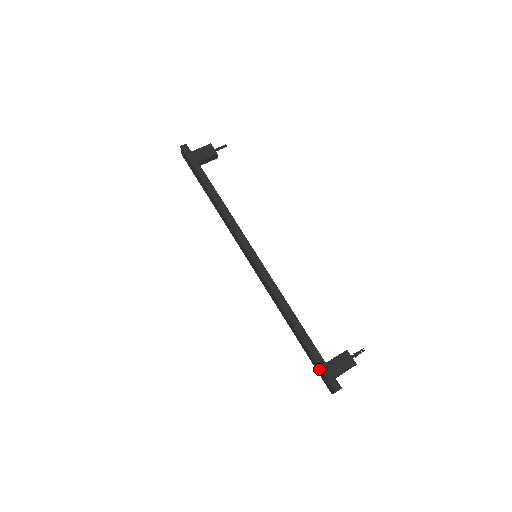
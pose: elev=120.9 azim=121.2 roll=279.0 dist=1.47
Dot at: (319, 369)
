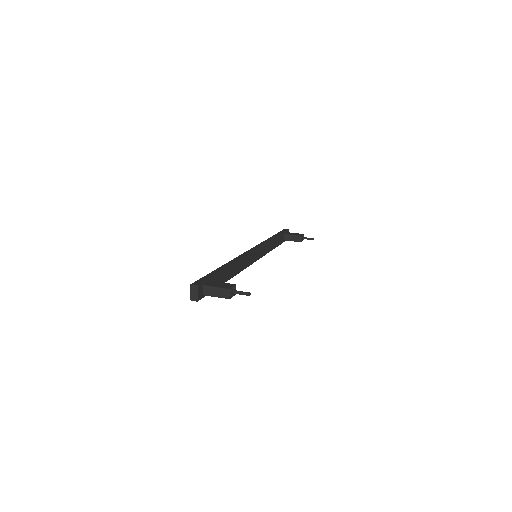
Dot at: occluded
